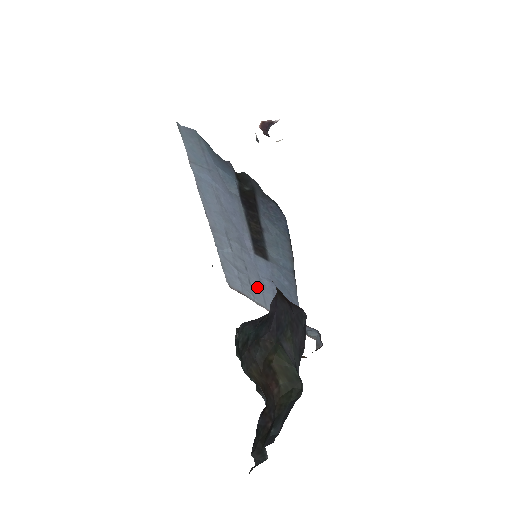
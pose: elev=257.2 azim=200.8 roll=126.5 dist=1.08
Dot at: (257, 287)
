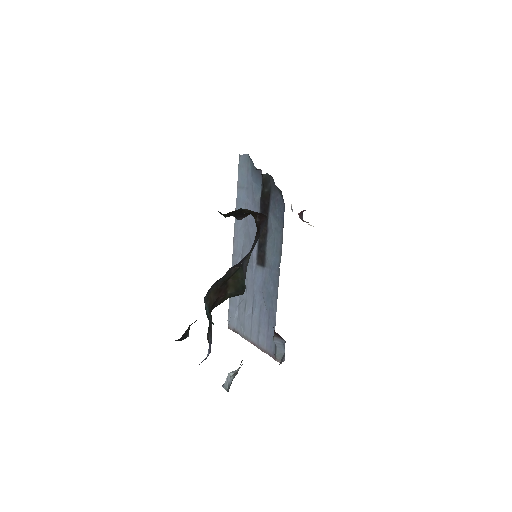
Dot at: (249, 312)
